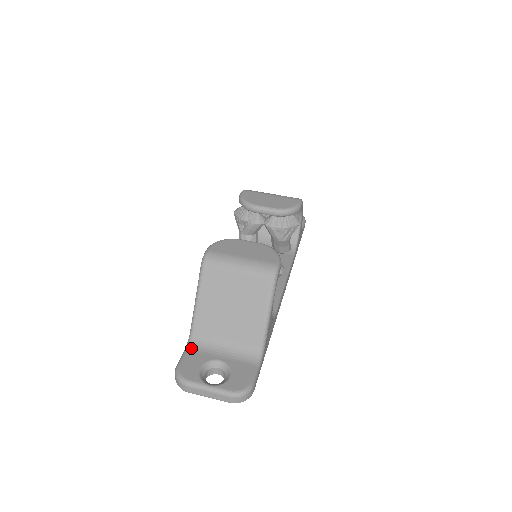
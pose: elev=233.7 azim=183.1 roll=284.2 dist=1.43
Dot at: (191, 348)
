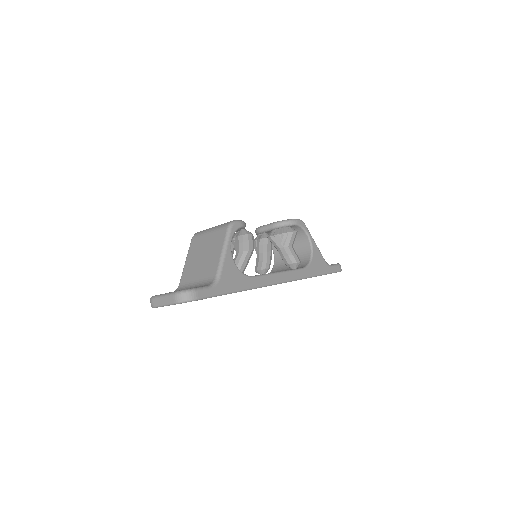
Dot at: occluded
